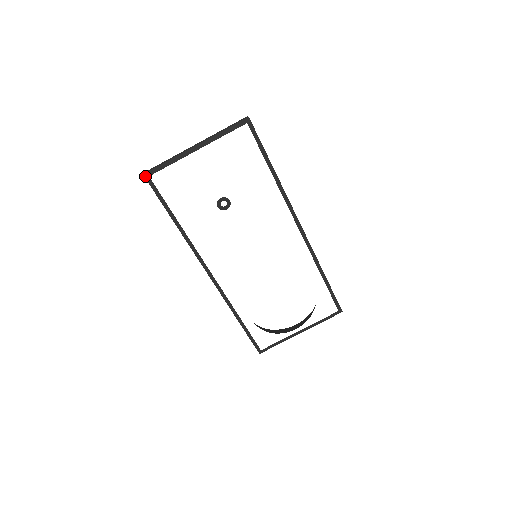
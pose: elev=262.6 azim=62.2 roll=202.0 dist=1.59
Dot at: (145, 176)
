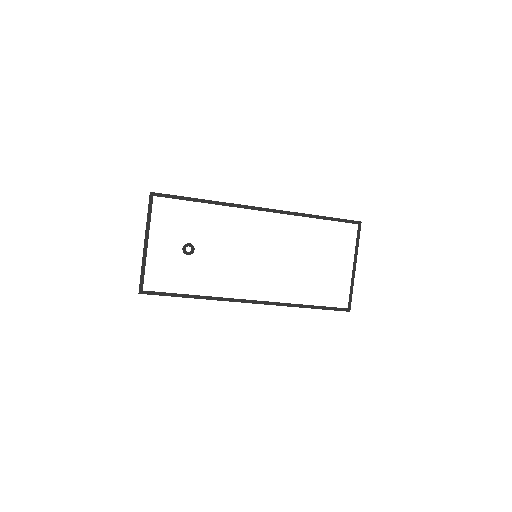
Dot at: (140, 293)
